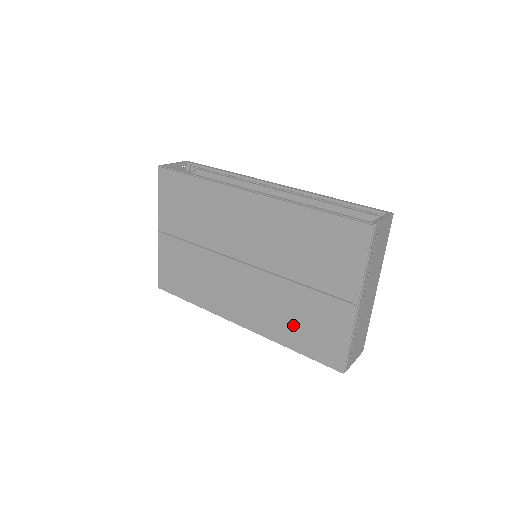
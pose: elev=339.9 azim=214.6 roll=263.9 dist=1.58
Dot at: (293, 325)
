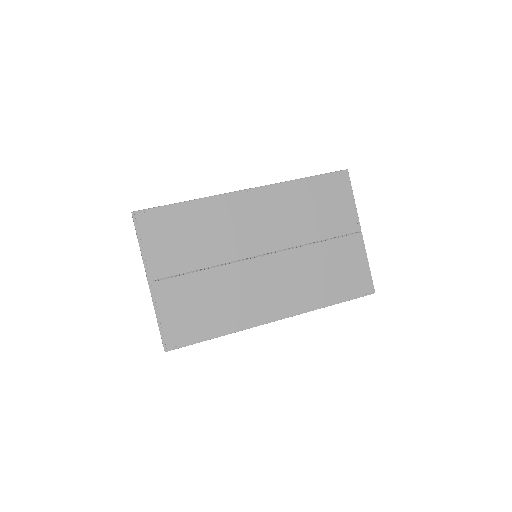
Dot at: (325, 282)
